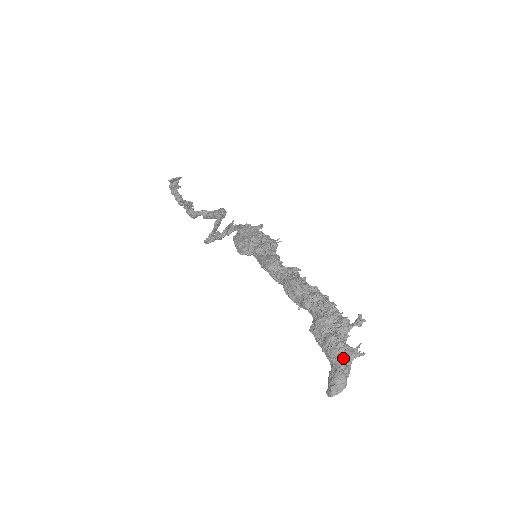
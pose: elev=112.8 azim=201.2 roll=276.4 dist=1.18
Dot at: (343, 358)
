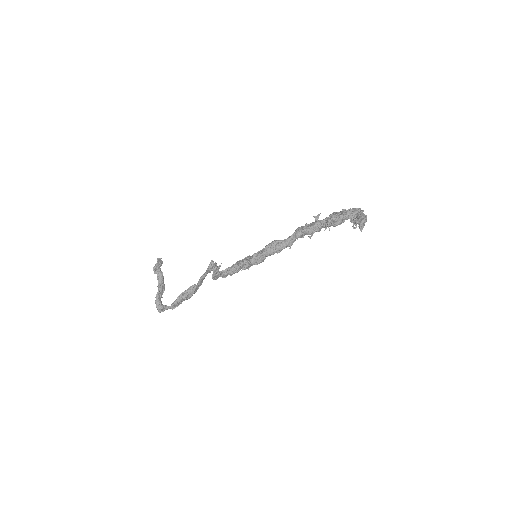
Dot at: (357, 209)
